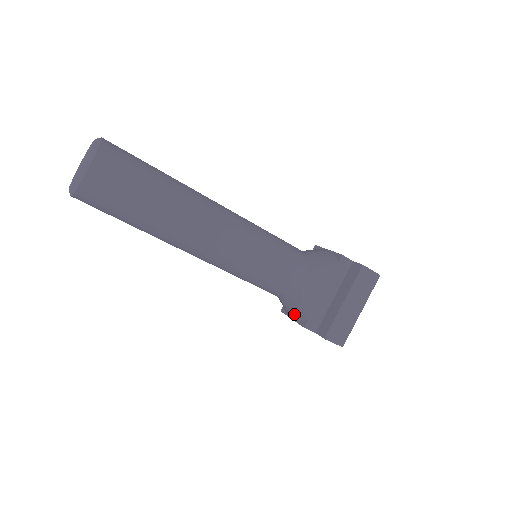
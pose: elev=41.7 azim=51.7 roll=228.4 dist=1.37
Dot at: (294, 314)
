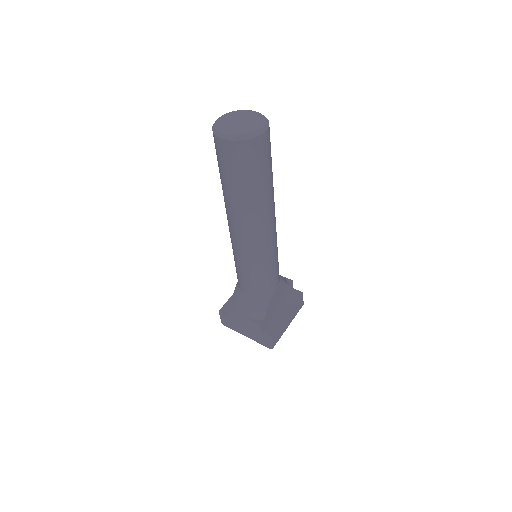
Dot at: (253, 312)
